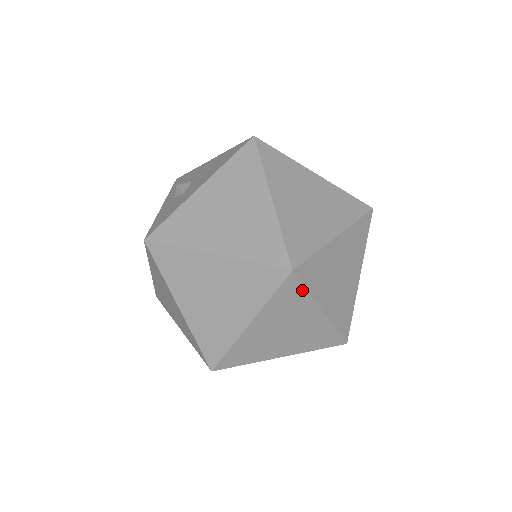
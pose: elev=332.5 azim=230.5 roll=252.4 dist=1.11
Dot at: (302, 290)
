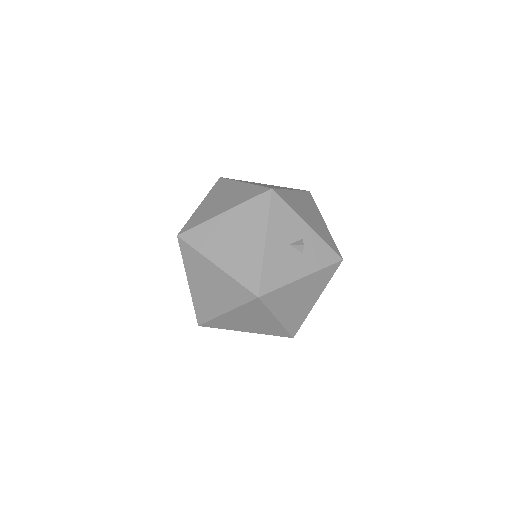
Dot at: (227, 181)
